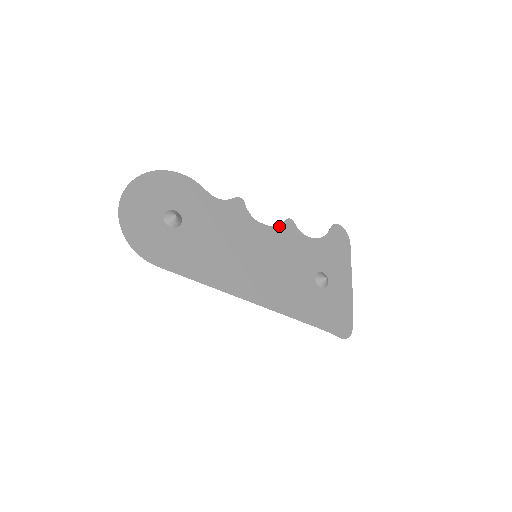
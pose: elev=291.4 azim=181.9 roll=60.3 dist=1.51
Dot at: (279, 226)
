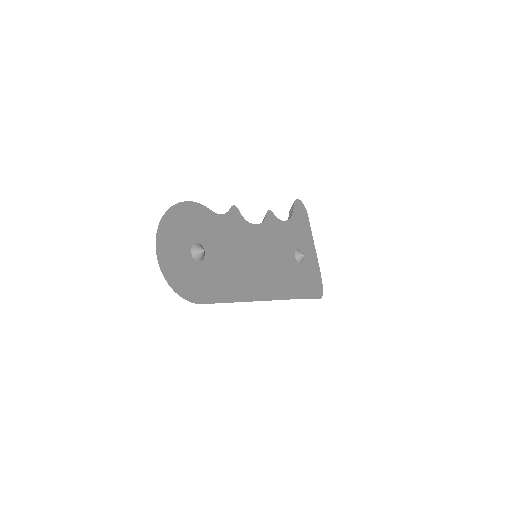
Dot at: (264, 221)
